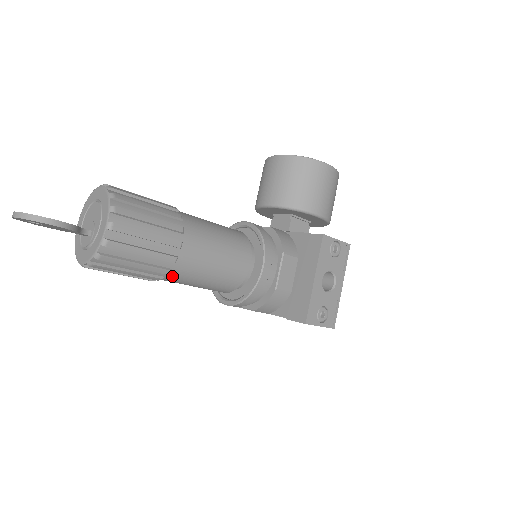
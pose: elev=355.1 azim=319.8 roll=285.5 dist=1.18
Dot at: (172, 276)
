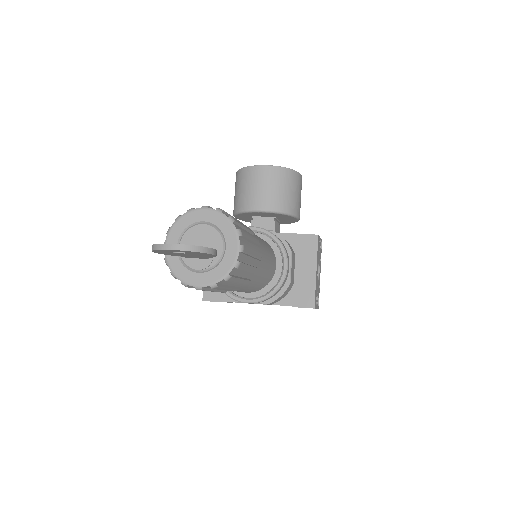
Dot at: (244, 286)
